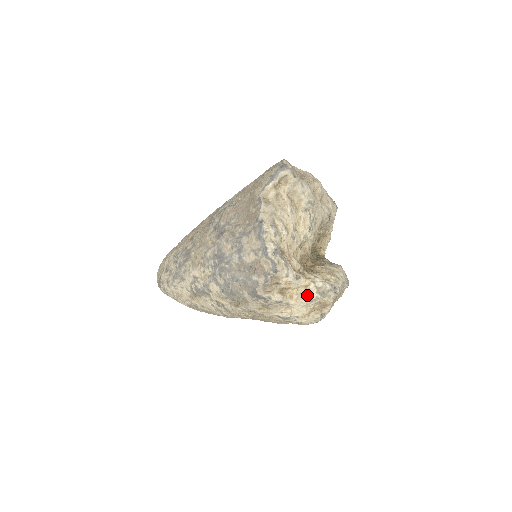
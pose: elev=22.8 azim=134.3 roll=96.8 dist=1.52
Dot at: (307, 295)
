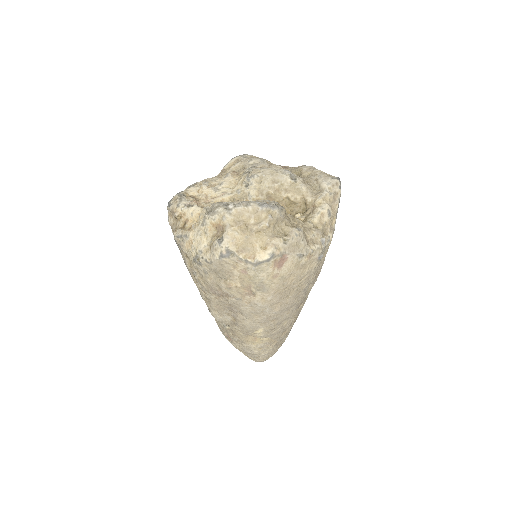
Dot at: (200, 220)
